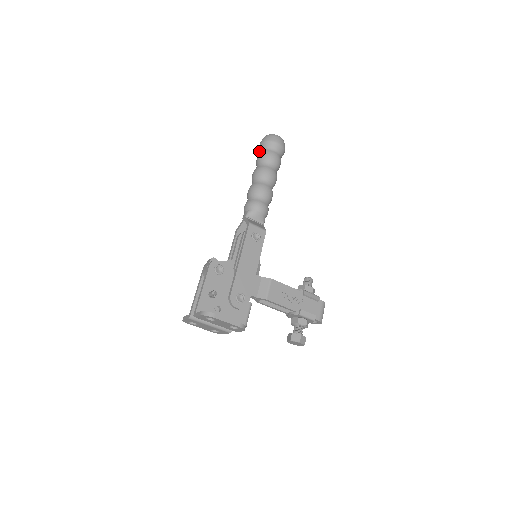
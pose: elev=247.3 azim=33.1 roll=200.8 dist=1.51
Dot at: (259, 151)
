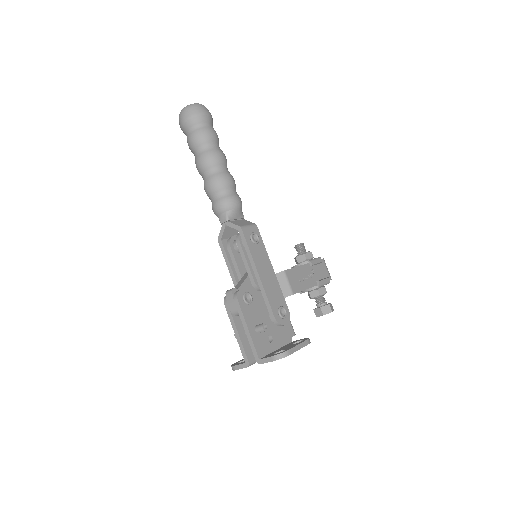
Dot at: (184, 132)
